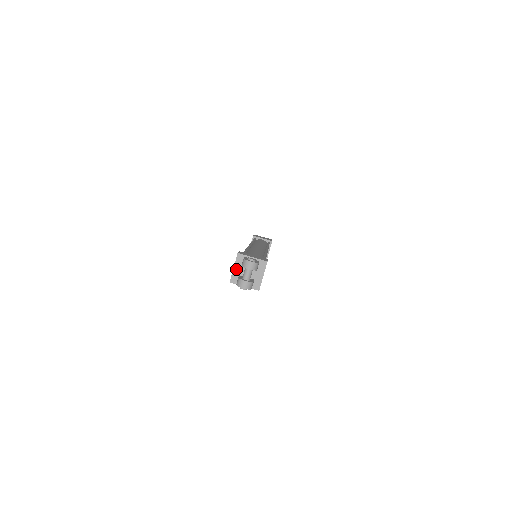
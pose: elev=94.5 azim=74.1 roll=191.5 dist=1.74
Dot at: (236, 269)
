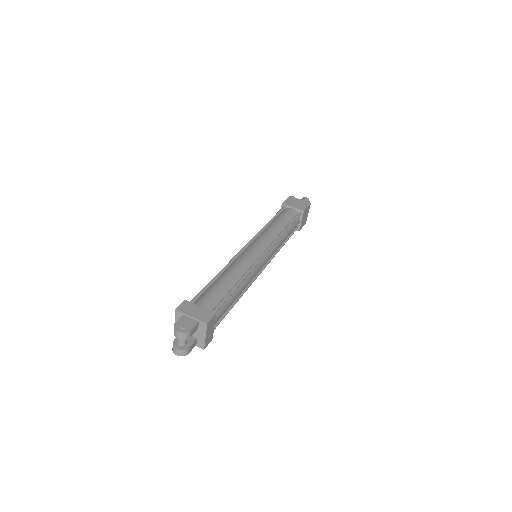
Dot at: occluded
